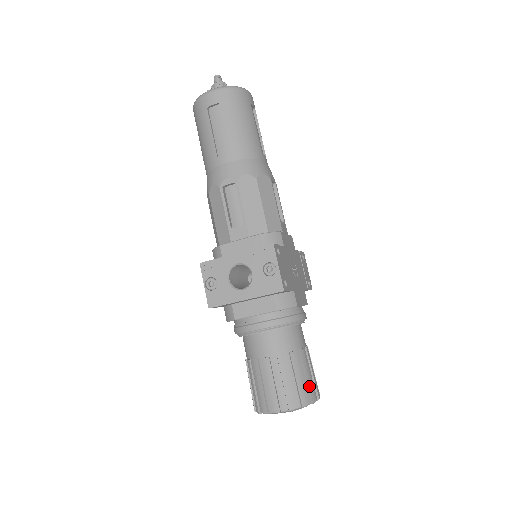
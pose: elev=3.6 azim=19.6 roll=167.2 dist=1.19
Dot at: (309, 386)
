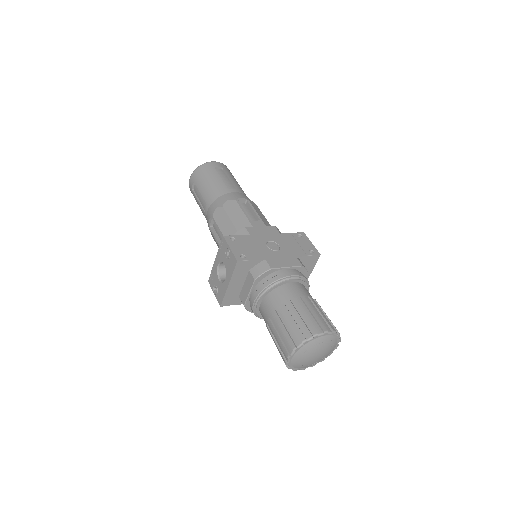
Dot at: (306, 324)
